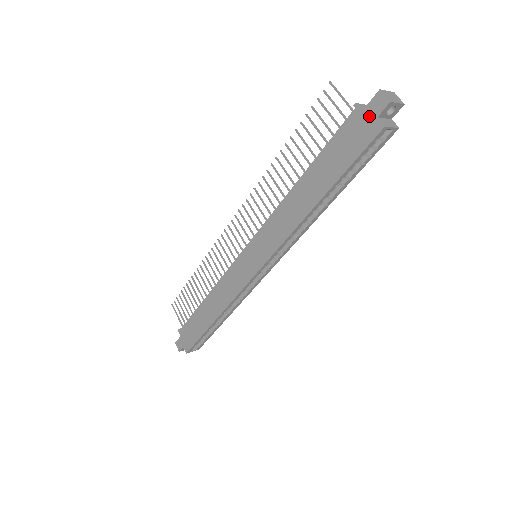
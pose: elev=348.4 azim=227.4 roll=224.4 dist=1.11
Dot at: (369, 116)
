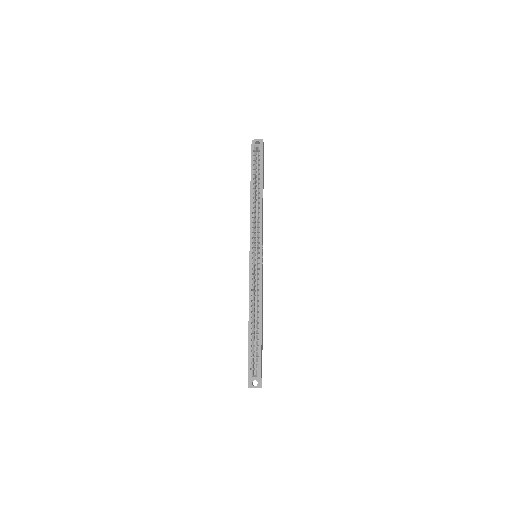
Dot at: occluded
